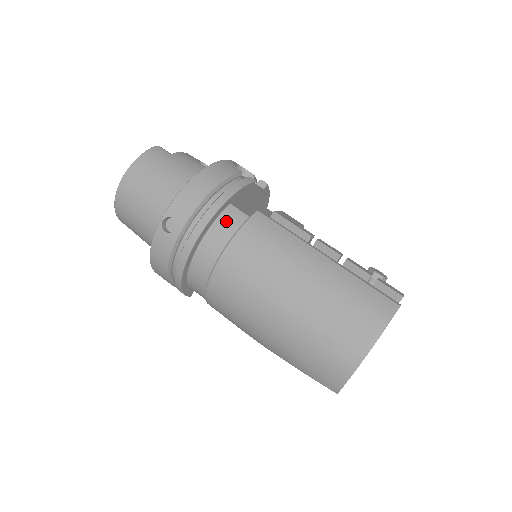
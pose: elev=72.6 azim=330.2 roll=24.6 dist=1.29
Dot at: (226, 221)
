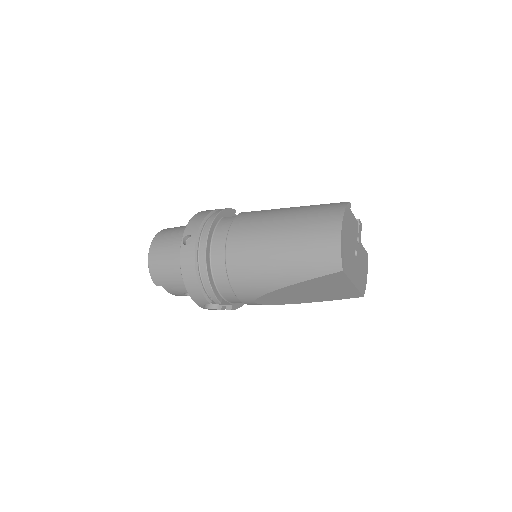
Dot at: (223, 223)
